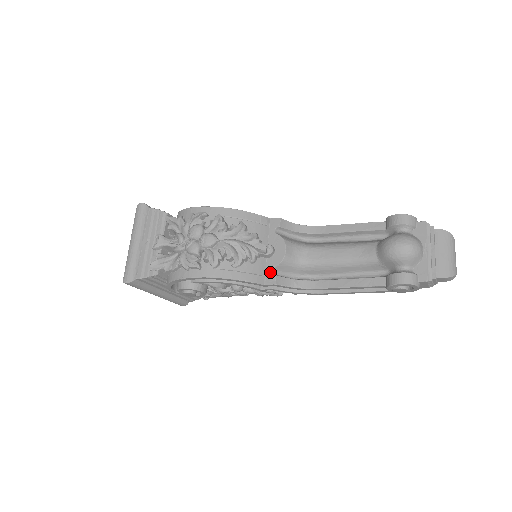
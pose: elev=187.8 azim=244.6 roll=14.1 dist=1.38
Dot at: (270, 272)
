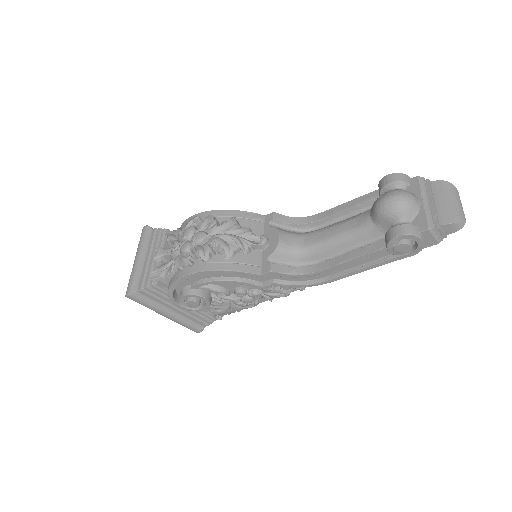
Dot at: (265, 262)
